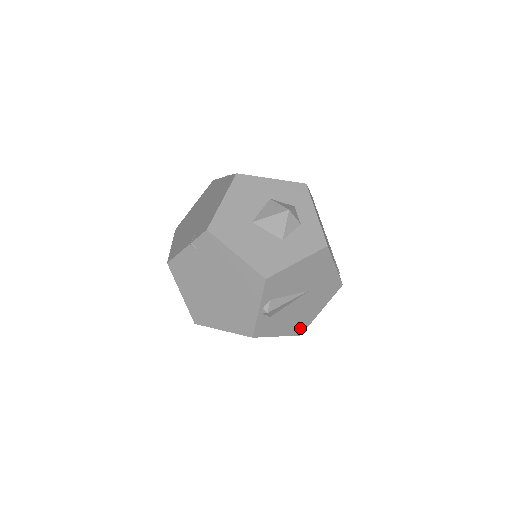
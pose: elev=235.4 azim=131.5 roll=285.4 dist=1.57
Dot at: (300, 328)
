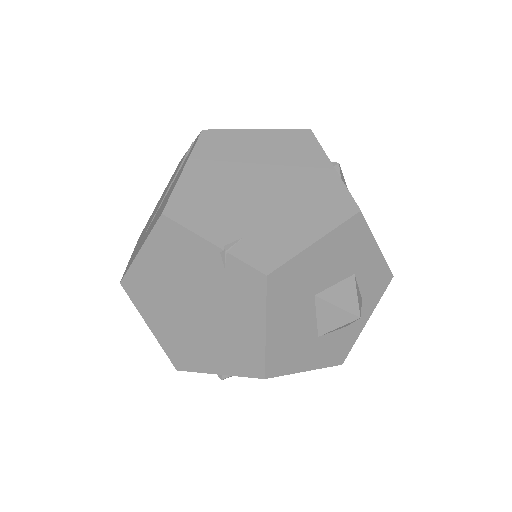
Dot at: occluded
